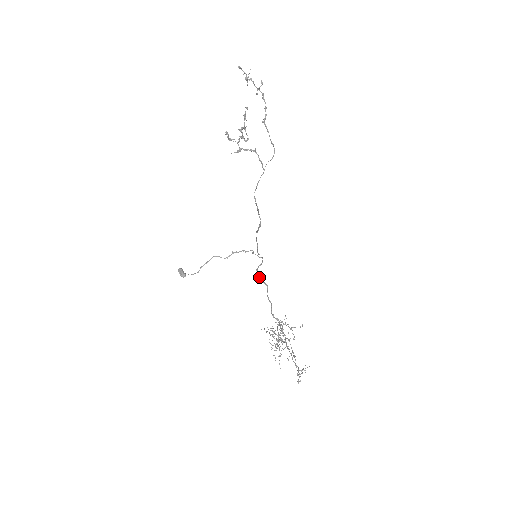
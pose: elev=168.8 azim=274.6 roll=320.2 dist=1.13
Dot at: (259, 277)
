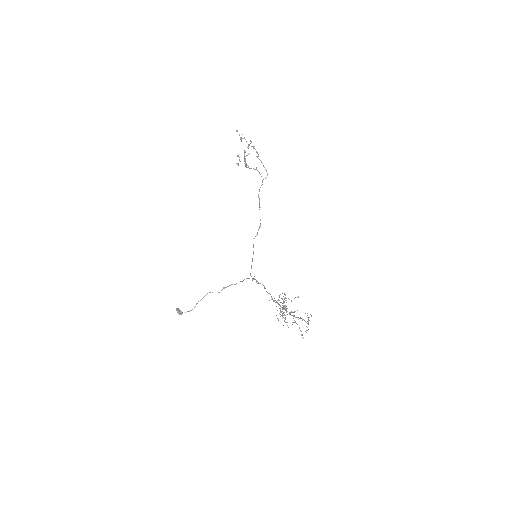
Dot at: (256, 281)
